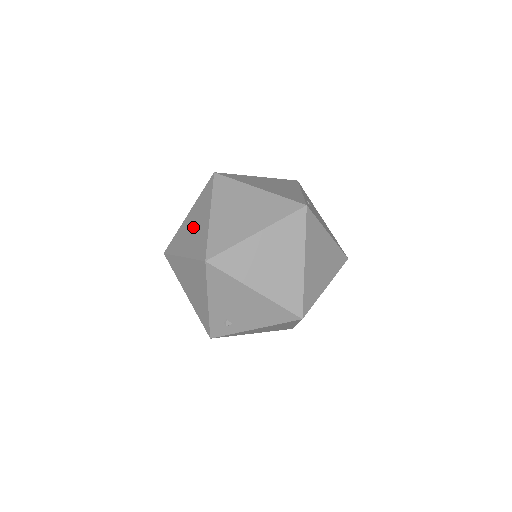
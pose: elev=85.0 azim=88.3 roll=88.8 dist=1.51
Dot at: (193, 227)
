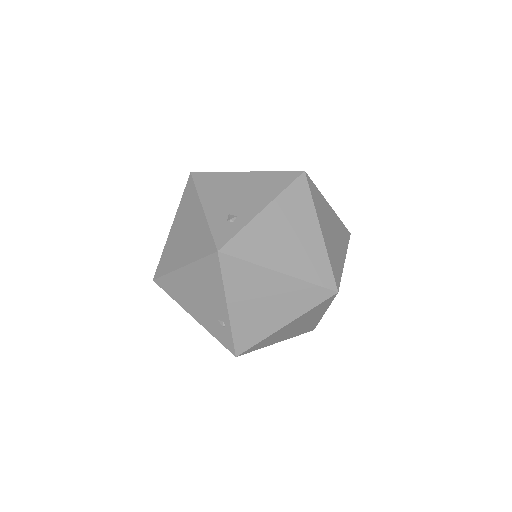
Dot at: occluded
